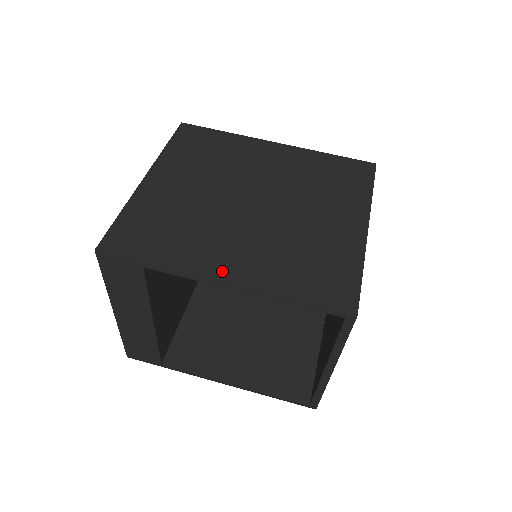
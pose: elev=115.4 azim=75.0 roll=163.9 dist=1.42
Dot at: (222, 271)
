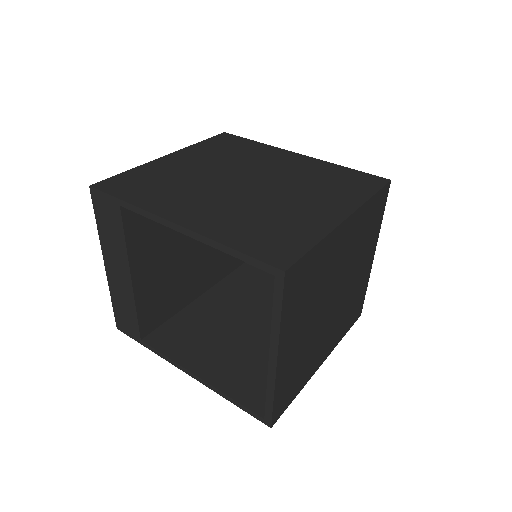
Dot at: (180, 216)
